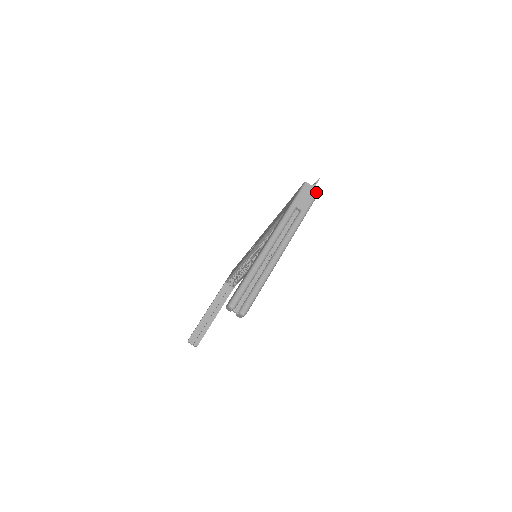
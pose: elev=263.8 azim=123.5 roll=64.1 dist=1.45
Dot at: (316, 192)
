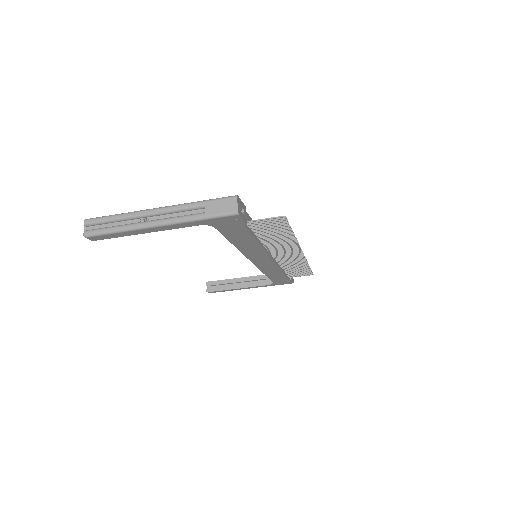
Dot at: (234, 211)
